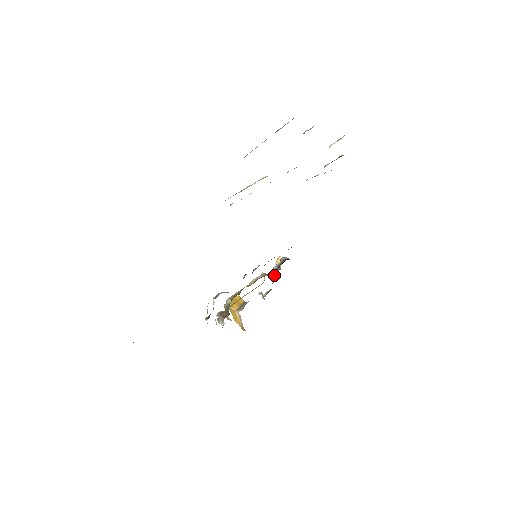
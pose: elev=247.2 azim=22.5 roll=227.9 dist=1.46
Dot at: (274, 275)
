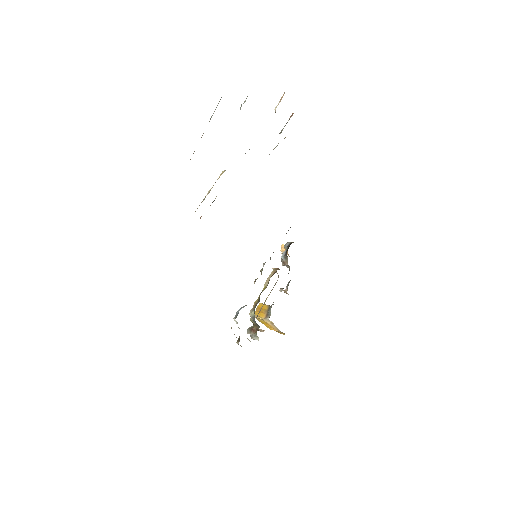
Dot at: occluded
